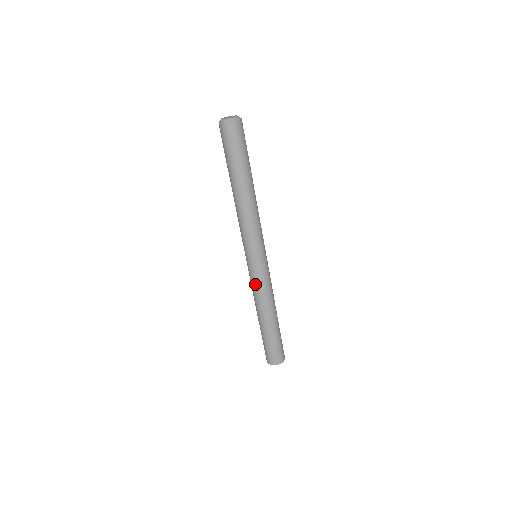
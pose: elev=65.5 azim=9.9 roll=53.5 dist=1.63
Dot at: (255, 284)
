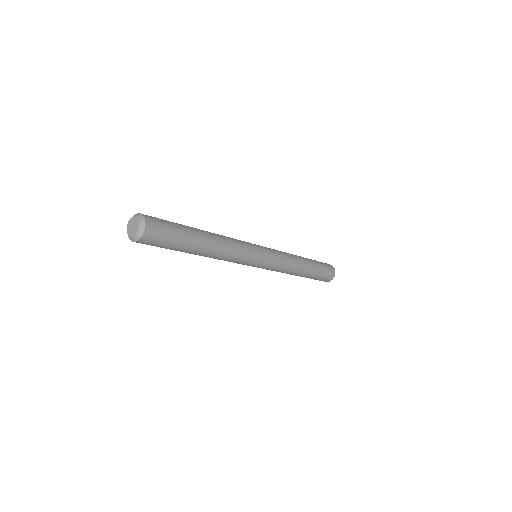
Dot at: (277, 269)
